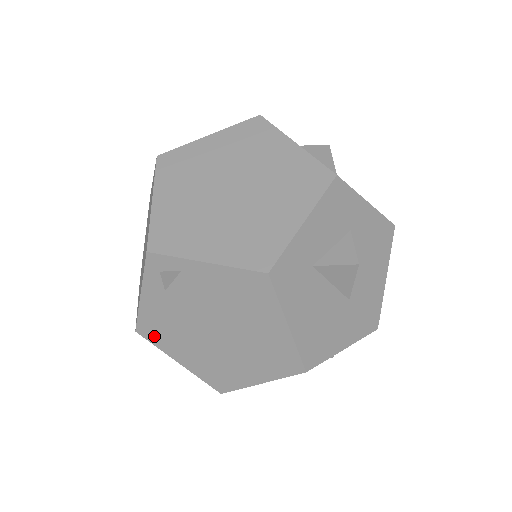
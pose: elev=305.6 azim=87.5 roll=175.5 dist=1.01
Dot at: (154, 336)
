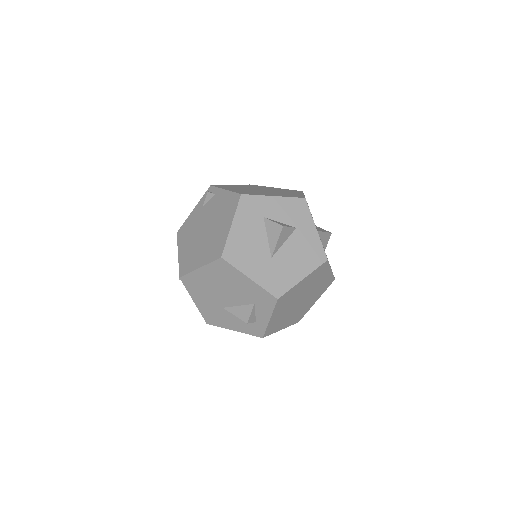
Dot at: (181, 235)
